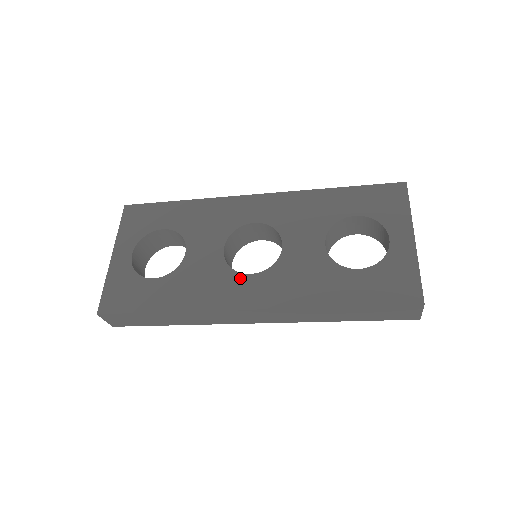
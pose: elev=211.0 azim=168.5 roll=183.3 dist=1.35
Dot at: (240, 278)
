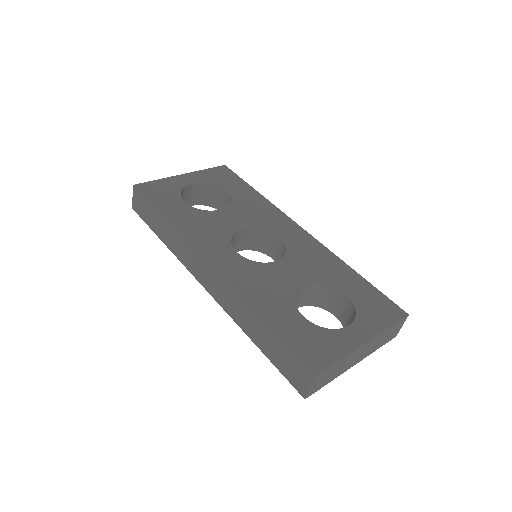
Dot at: (228, 247)
